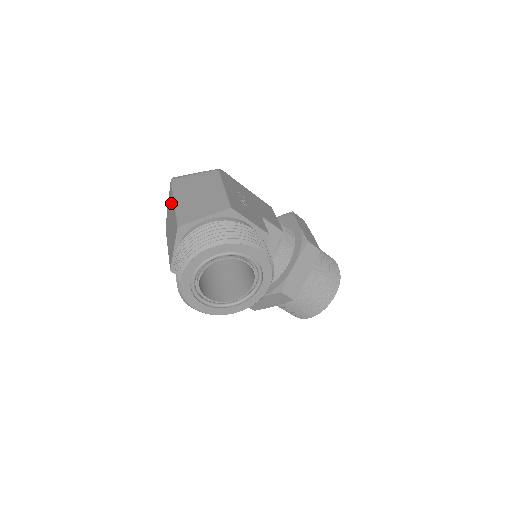
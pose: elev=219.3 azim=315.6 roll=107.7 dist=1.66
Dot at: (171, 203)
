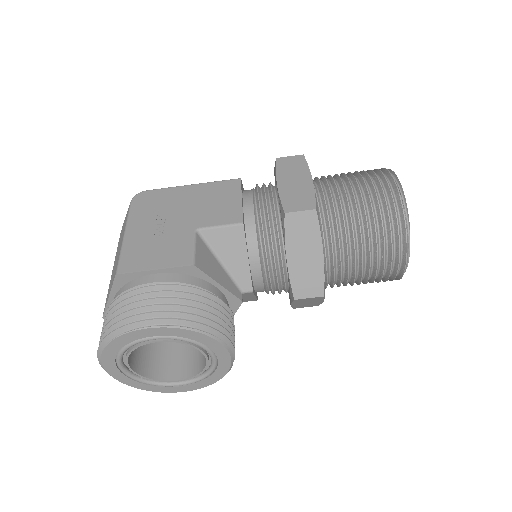
Dot at: occluded
